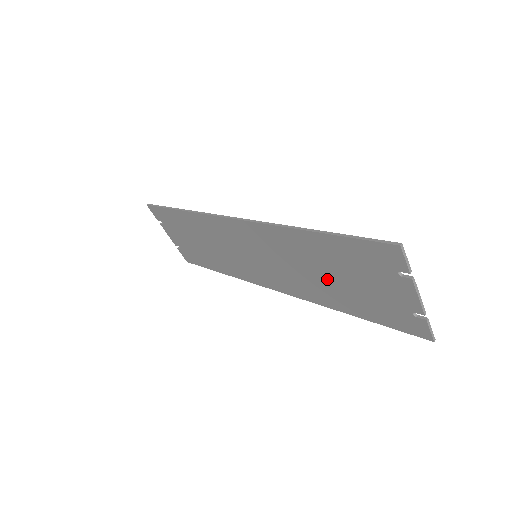
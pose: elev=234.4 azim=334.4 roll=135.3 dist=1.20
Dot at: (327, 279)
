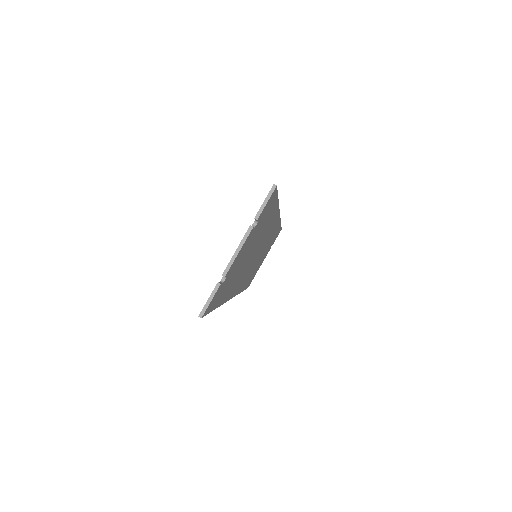
Dot at: occluded
